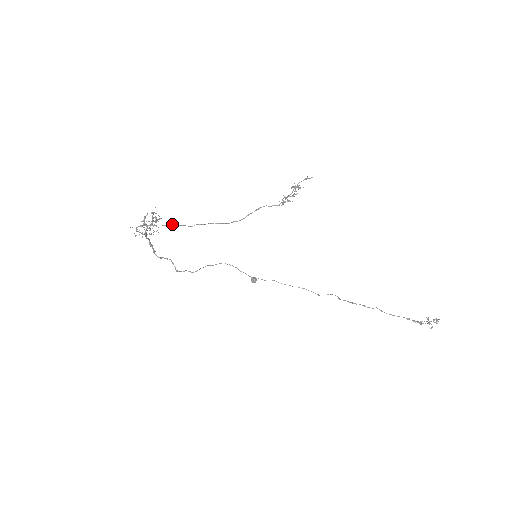
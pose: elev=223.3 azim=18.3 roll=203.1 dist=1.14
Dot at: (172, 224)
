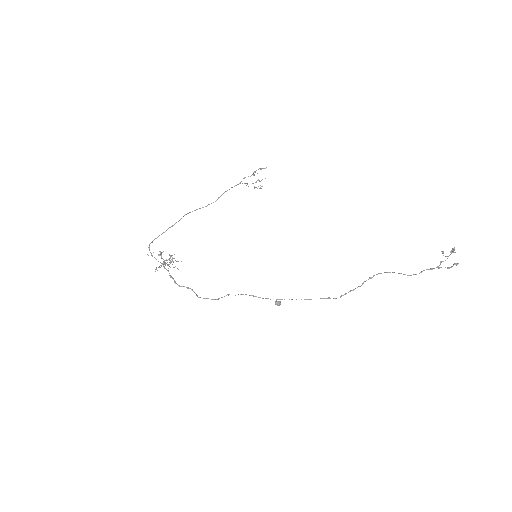
Dot at: occluded
